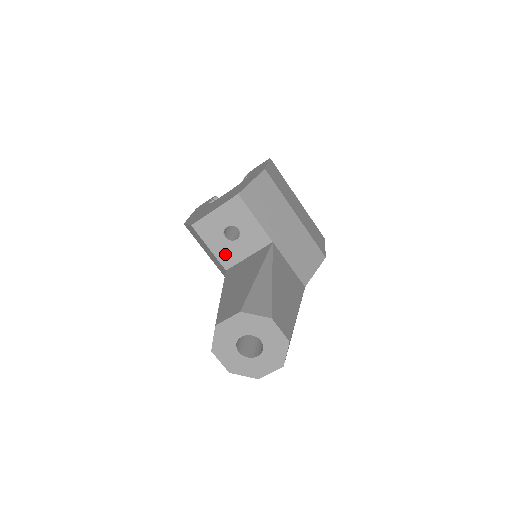
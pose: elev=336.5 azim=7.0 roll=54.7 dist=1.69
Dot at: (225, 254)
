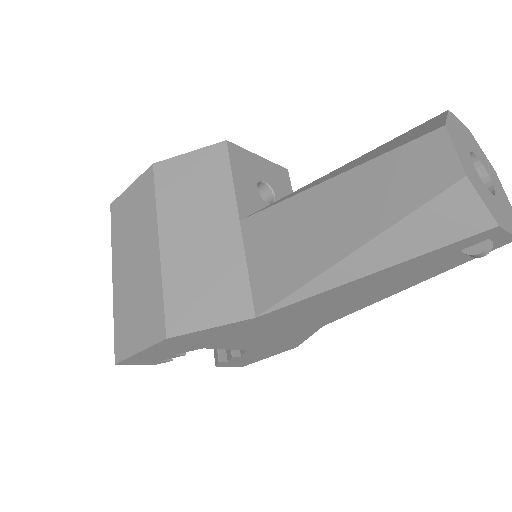
Dot at: (248, 203)
